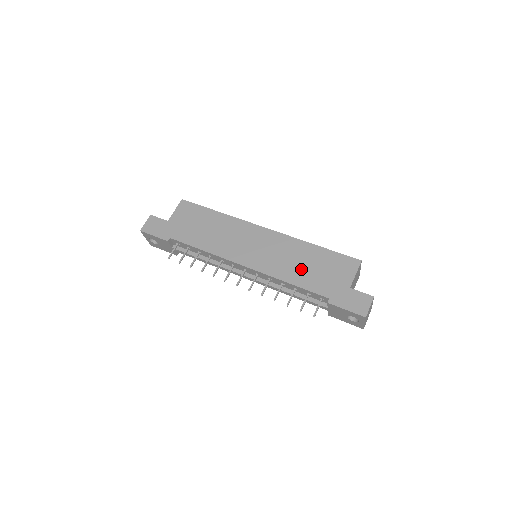
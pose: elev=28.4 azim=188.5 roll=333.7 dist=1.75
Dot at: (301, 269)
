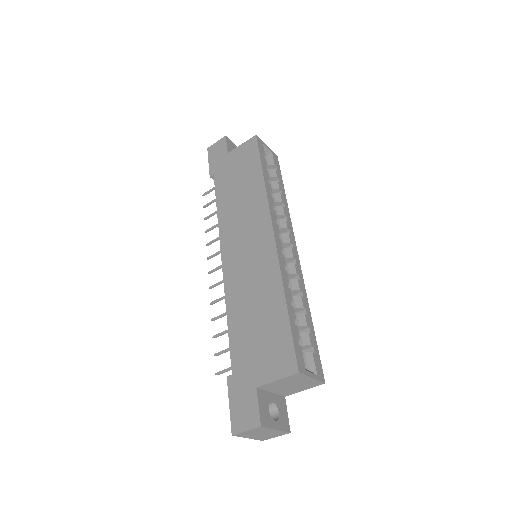
Dot at: (248, 314)
